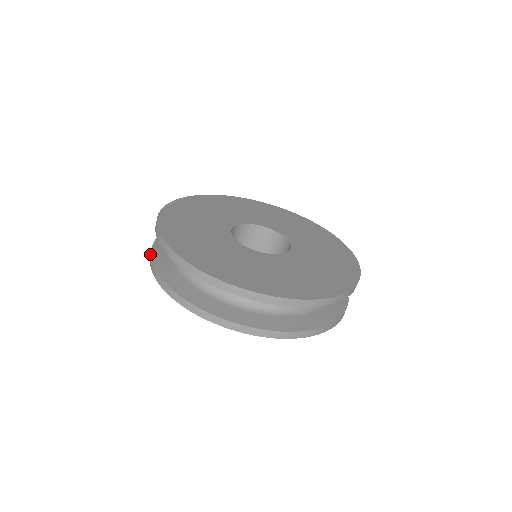
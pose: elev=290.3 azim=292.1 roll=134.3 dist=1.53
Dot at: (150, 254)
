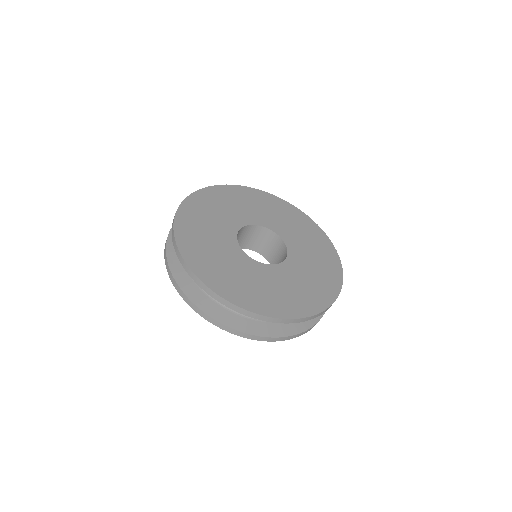
Dot at: (166, 264)
